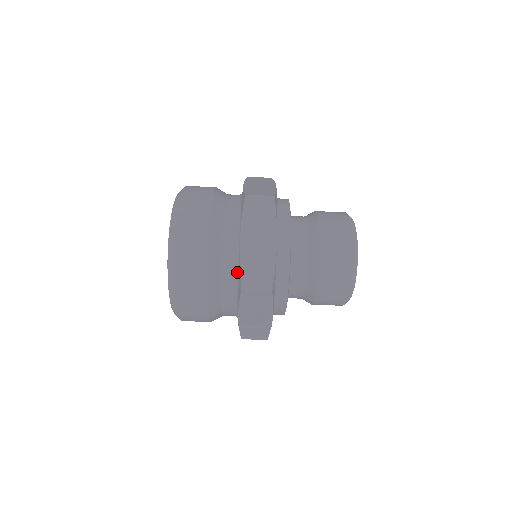
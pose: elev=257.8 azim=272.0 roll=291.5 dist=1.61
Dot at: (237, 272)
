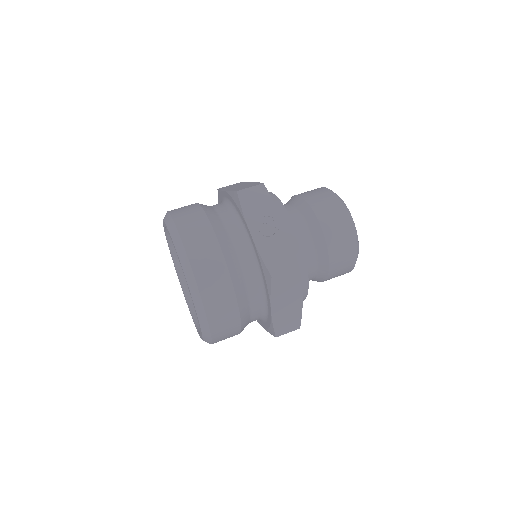
Dot at: (231, 207)
